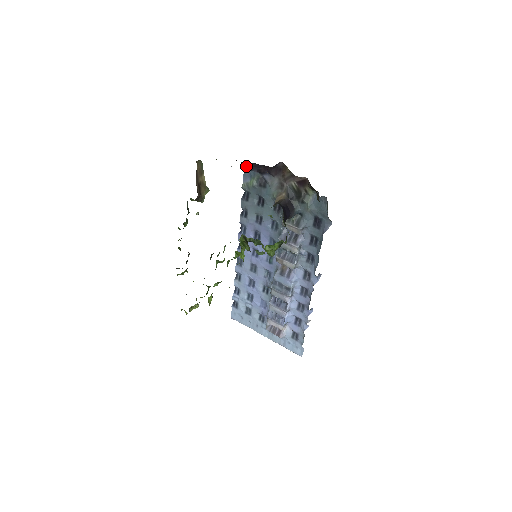
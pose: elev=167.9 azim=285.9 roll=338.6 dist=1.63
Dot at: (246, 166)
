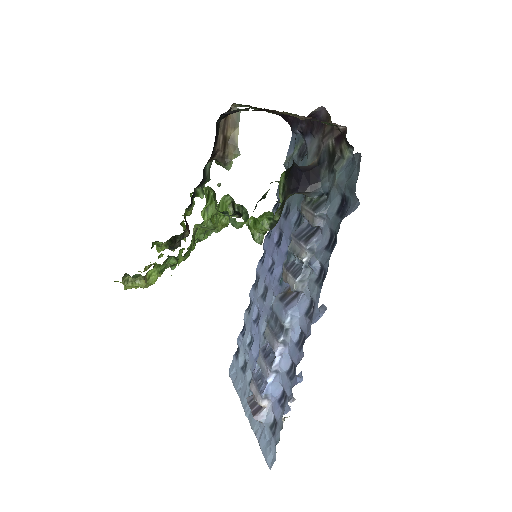
Dot at: (290, 125)
